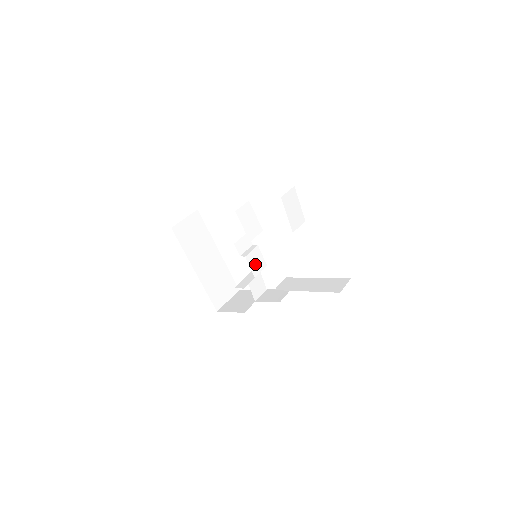
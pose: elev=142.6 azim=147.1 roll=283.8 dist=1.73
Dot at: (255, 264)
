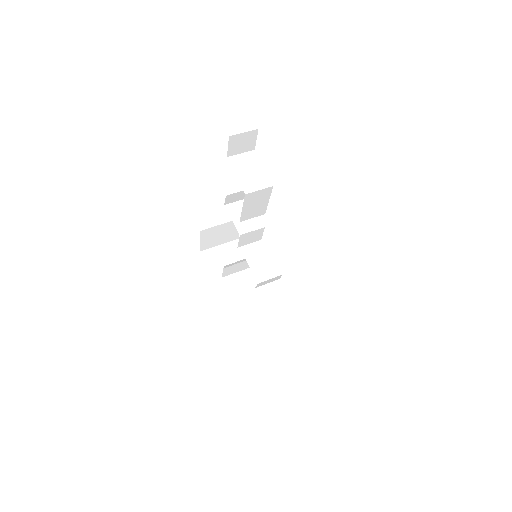
Dot at: (261, 269)
